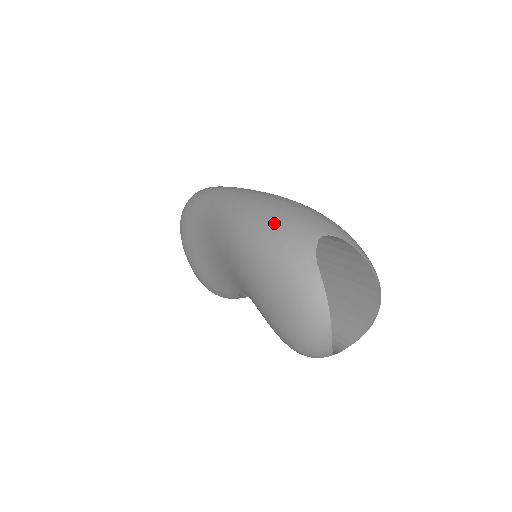
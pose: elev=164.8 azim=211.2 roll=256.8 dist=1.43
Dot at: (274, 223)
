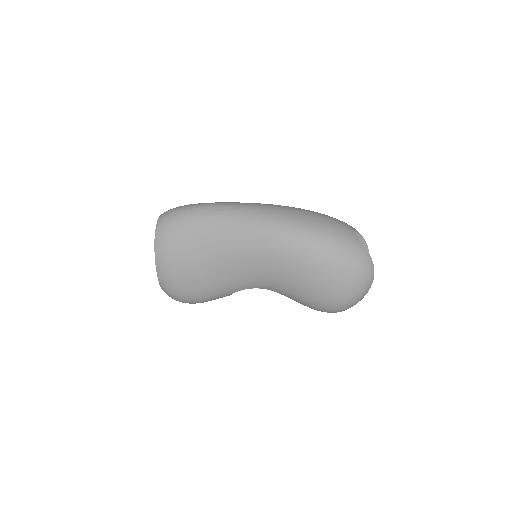
Dot at: (321, 224)
